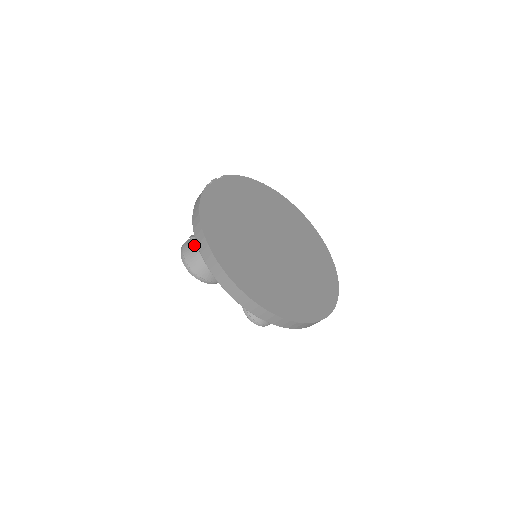
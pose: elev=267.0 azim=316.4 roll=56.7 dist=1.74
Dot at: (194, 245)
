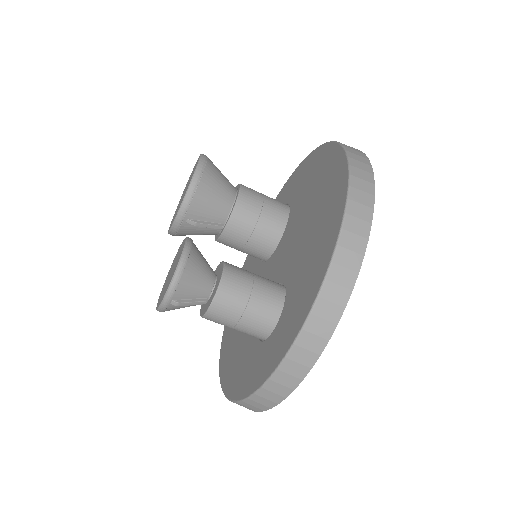
Dot at: occluded
